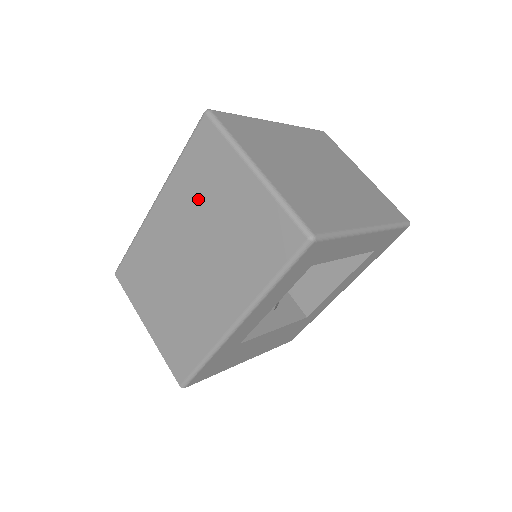
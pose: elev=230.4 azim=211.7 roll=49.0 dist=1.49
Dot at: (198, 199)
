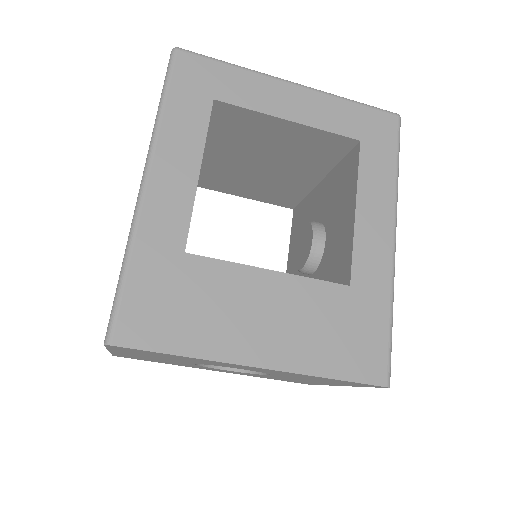
Dot at: occluded
